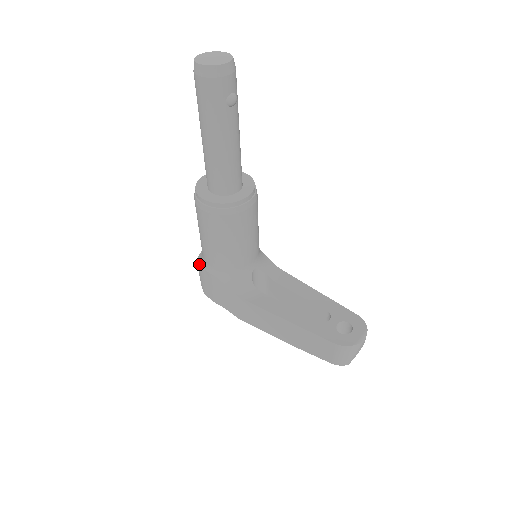
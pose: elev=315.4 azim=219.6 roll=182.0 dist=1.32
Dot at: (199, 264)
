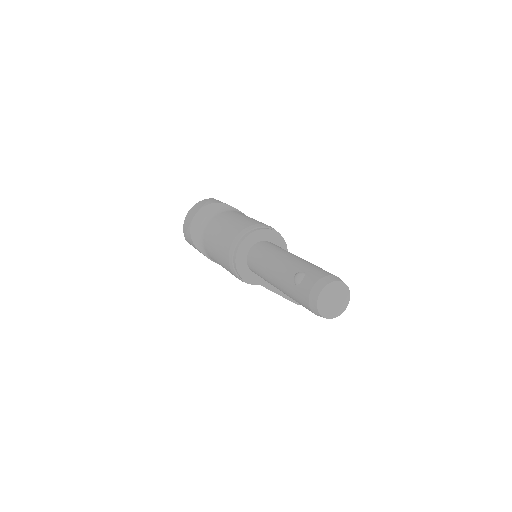
Dot at: (195, 244)
